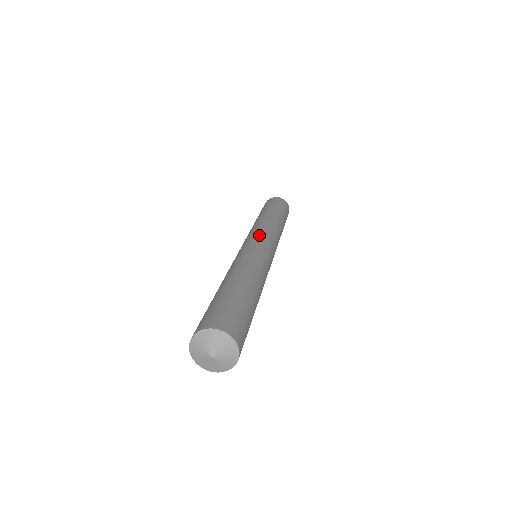
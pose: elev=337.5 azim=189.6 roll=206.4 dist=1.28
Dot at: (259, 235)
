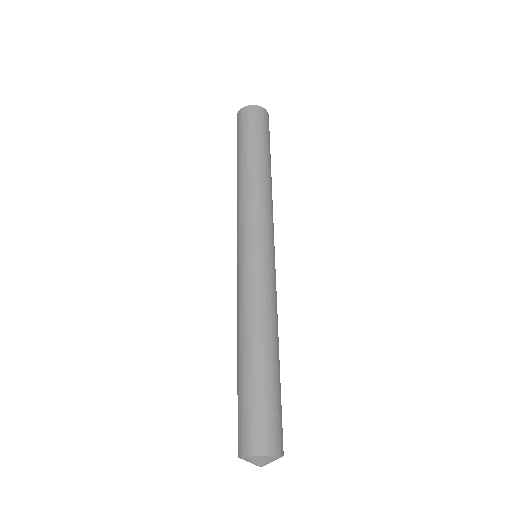
Dot at: (242, 237)
